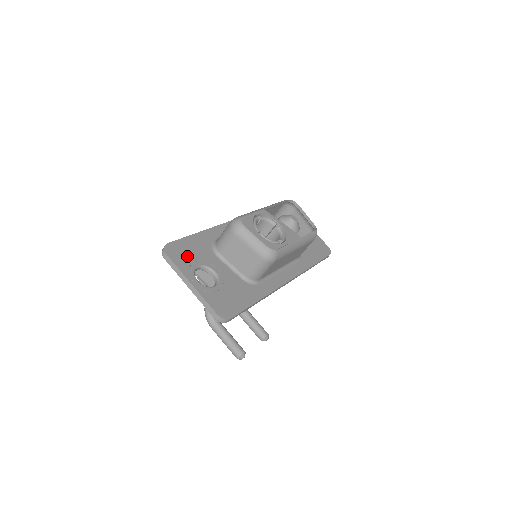
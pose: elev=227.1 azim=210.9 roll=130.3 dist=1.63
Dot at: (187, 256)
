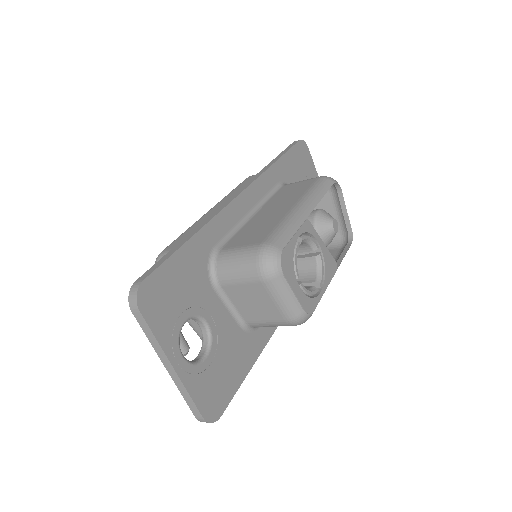
Dot at: (172, 303)
